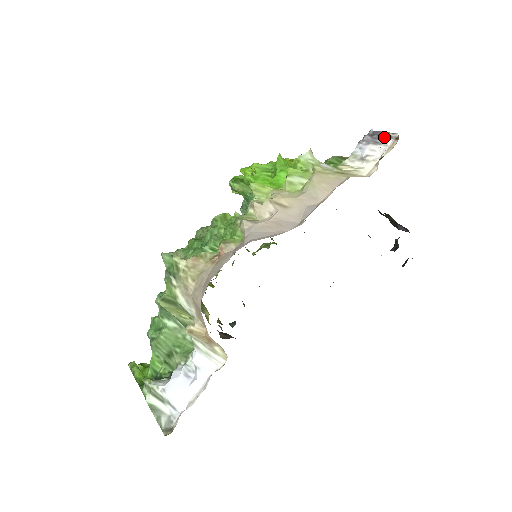
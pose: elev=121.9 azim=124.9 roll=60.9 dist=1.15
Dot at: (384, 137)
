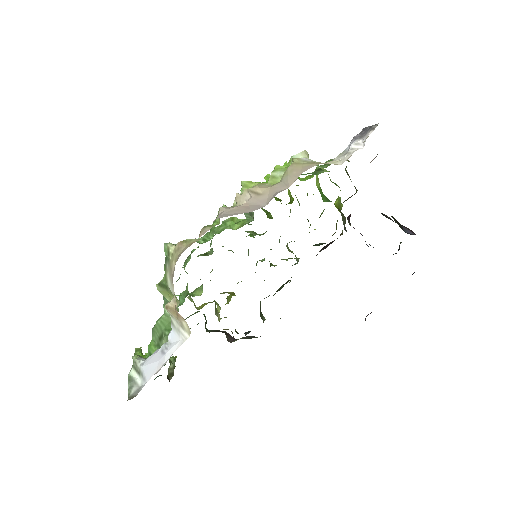
Dot at: (368, 130)
